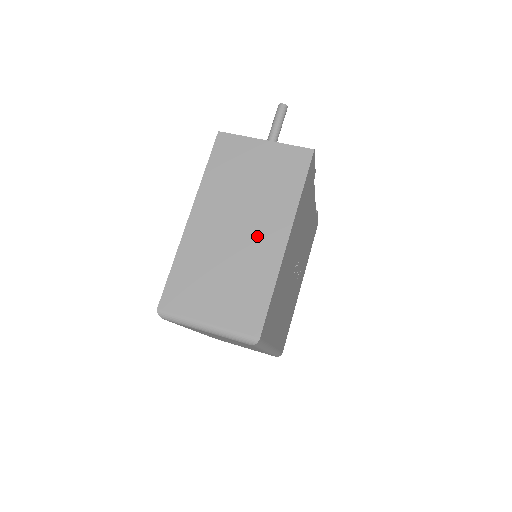
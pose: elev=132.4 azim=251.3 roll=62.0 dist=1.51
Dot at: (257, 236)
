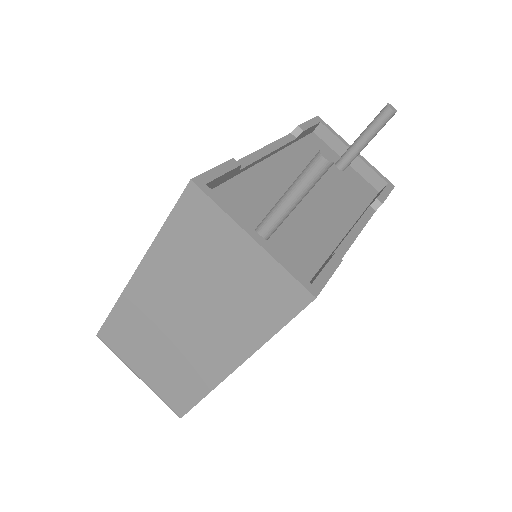
Dot at: (203, 343)
